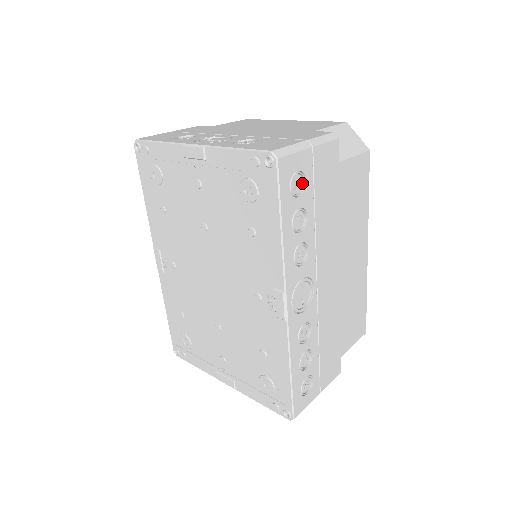
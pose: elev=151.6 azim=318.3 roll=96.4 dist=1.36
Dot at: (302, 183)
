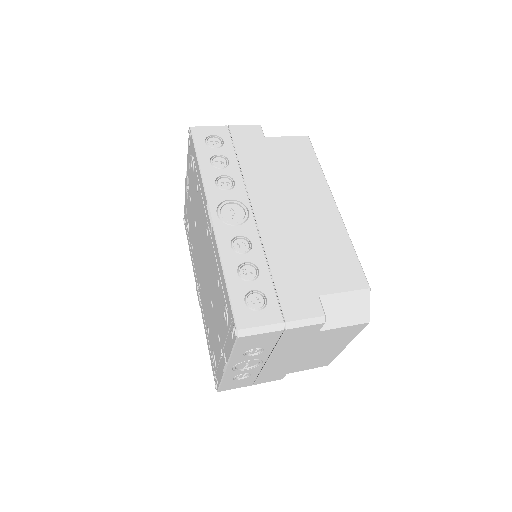
Dot at: (221, 143)
